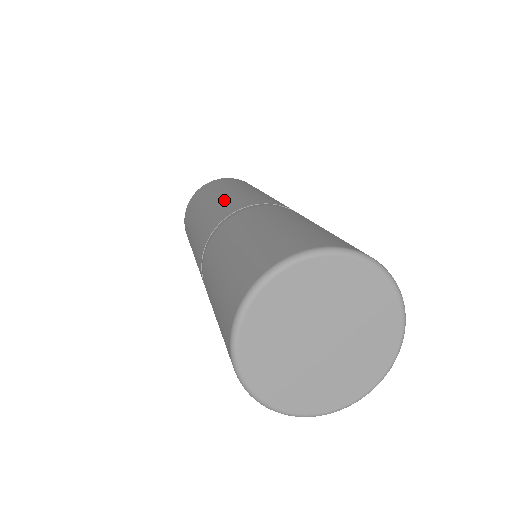
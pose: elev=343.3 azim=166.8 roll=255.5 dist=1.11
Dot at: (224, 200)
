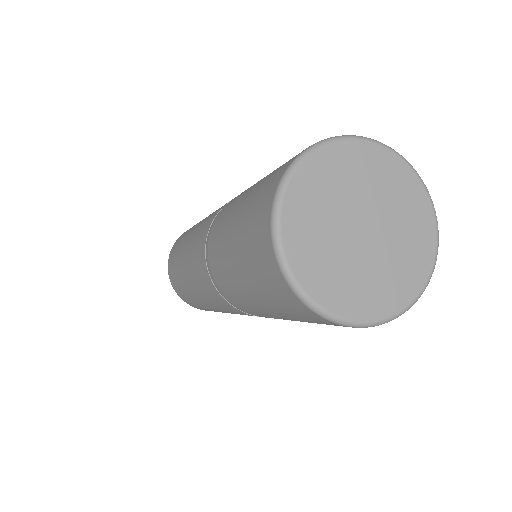
Dot at: occluded
